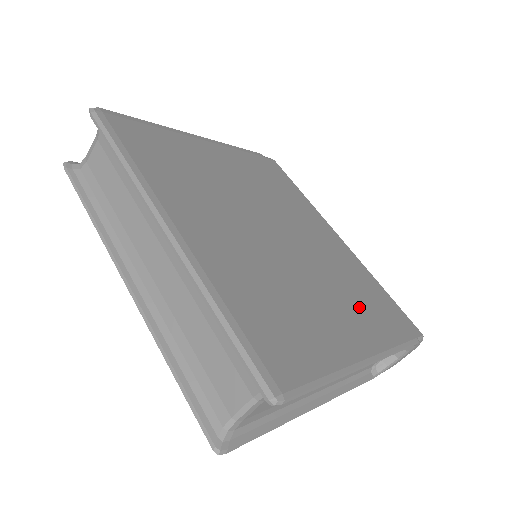
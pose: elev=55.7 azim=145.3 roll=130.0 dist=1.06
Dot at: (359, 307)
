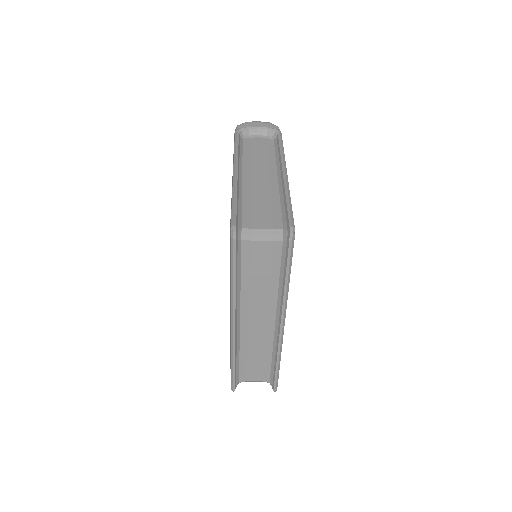
Dot at: occluded
